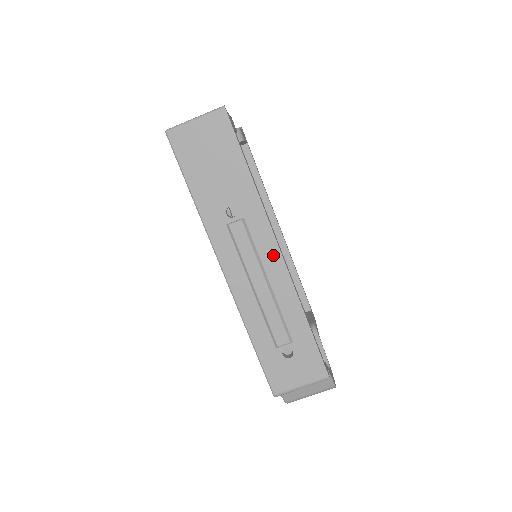
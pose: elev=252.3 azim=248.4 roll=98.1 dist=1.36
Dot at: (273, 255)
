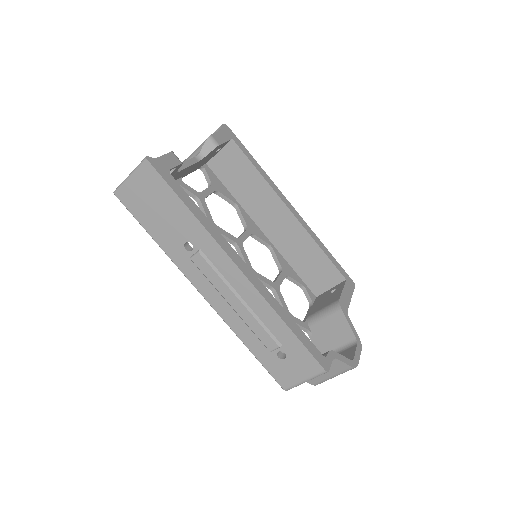
Dot at: (236, 275)
